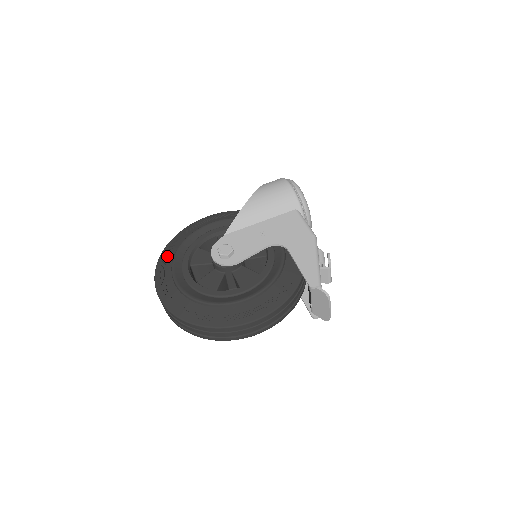
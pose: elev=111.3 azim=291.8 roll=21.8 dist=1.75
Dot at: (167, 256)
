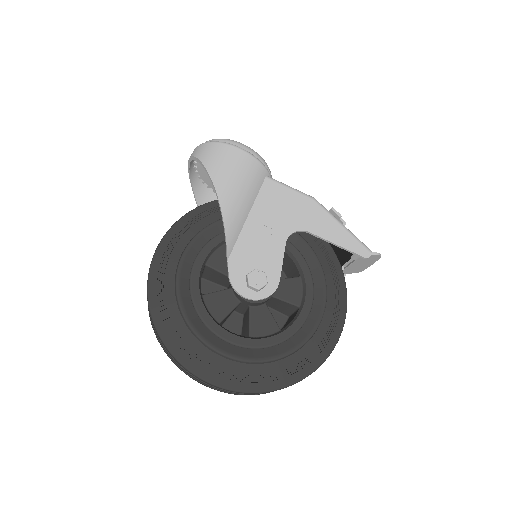
Dot at: (177, 335)
